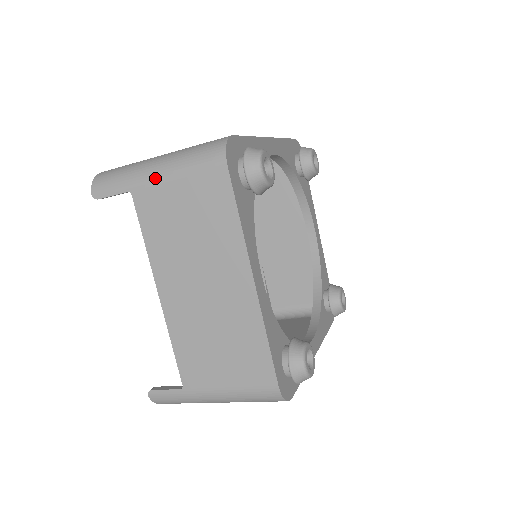
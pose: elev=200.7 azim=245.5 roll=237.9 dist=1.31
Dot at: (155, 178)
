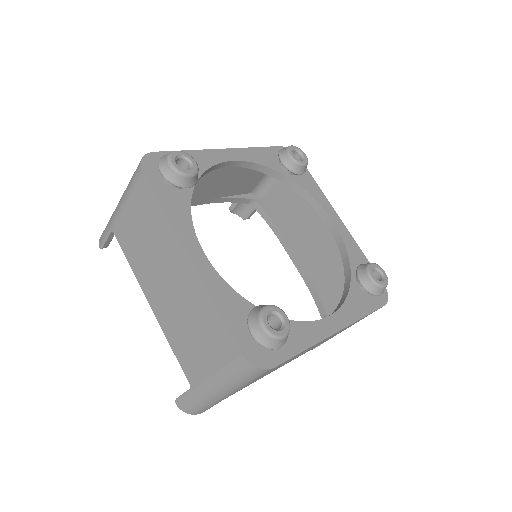
Dot at: (118, 211)
